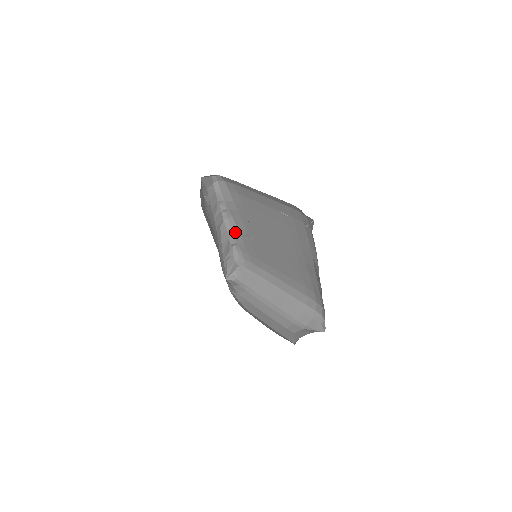
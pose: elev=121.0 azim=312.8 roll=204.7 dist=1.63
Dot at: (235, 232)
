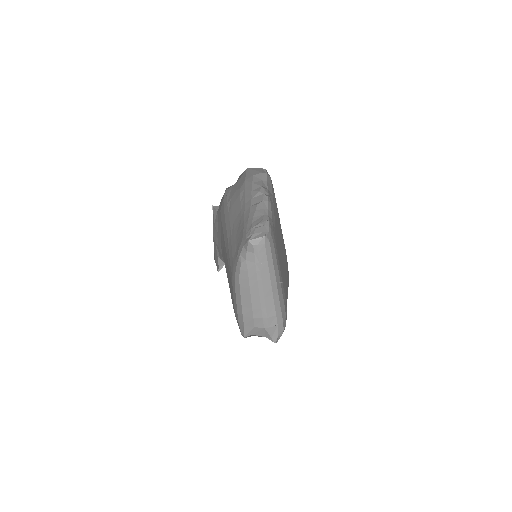
Dot at: (270, 214)
